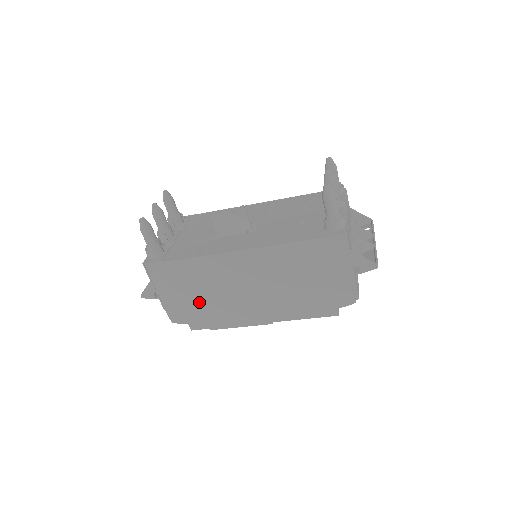
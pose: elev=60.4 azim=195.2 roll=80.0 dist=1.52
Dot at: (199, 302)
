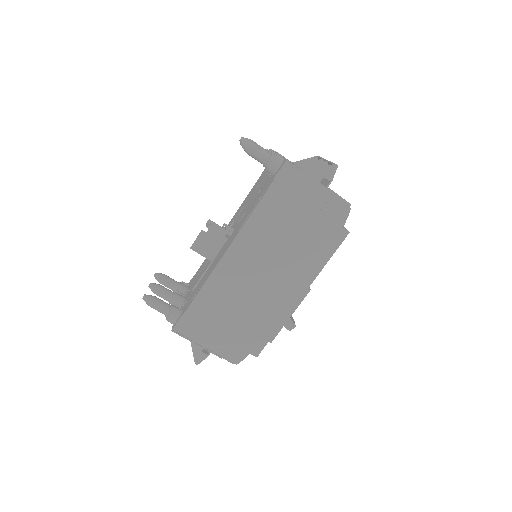
Dot at: (240, 324)
